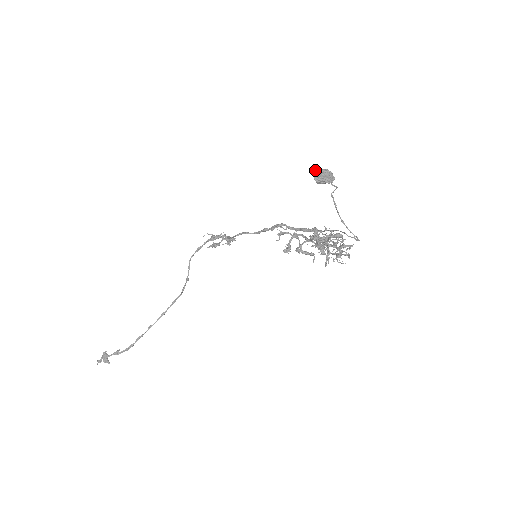
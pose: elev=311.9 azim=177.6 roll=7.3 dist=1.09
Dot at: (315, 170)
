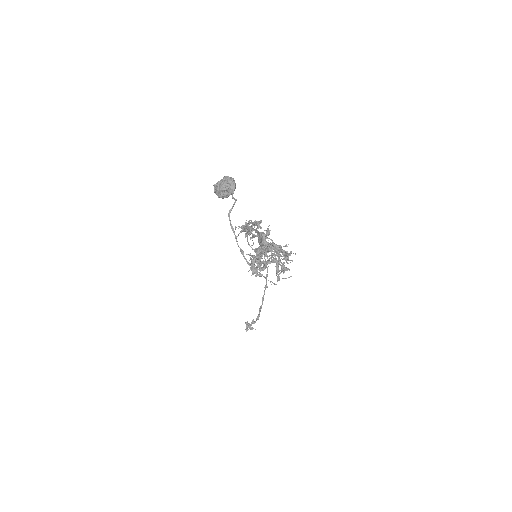
Dot at: (214, 185)
